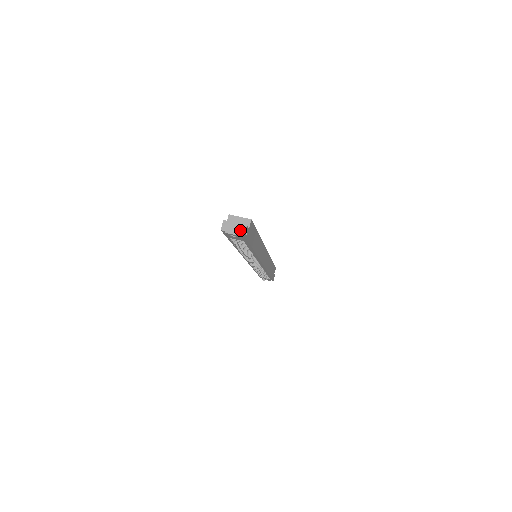
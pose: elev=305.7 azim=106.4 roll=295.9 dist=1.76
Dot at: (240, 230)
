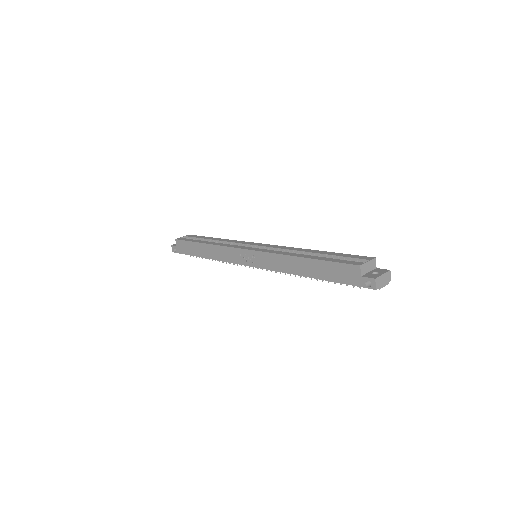
Dot at: (388, 278)
